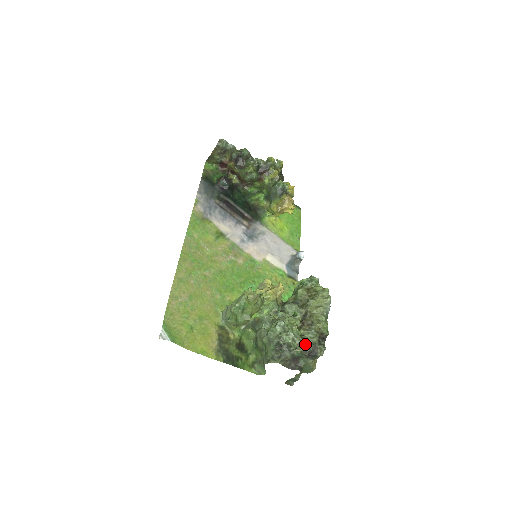
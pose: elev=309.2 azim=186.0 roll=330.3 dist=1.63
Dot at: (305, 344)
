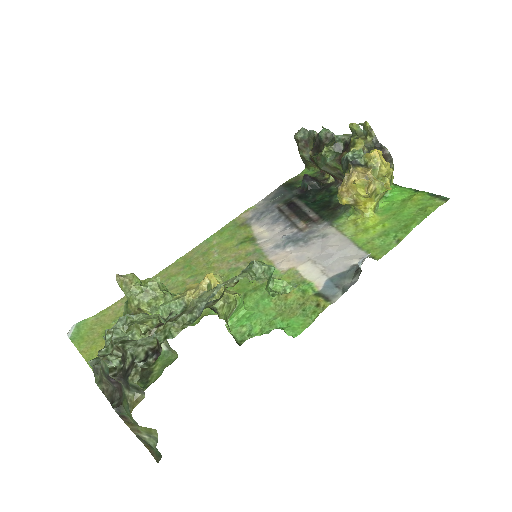
Dot at: (123, 354)
